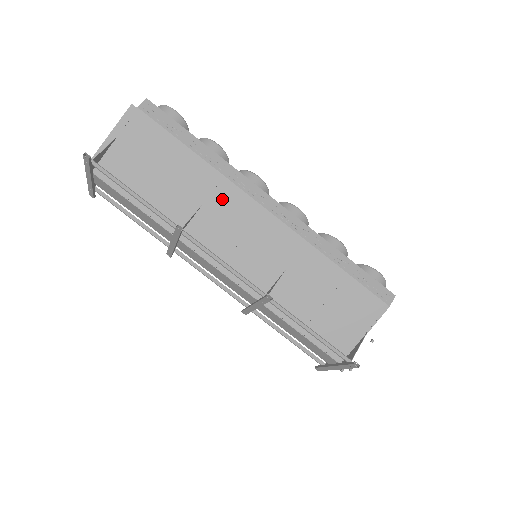
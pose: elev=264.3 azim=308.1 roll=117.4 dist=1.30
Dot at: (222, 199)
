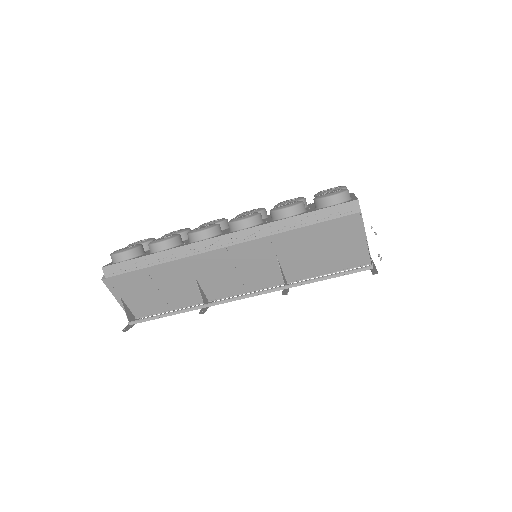
Dot at: (200, 267)
